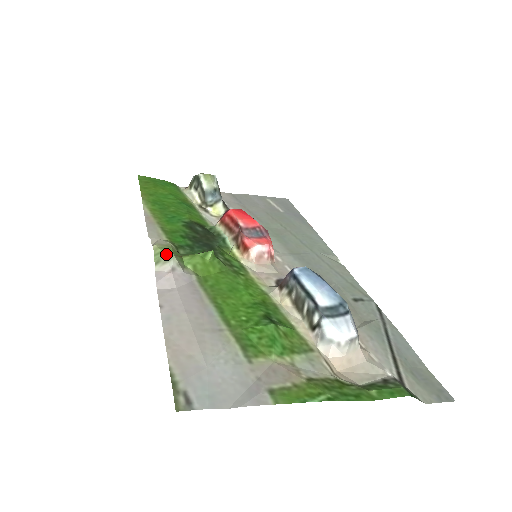
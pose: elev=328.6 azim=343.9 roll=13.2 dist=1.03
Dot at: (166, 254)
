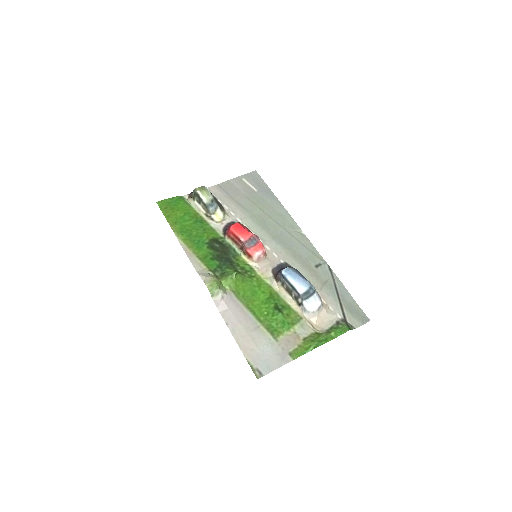
Dot at: (215, 290)
